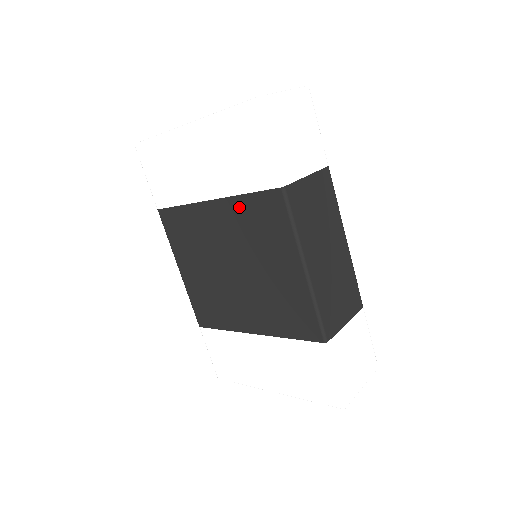
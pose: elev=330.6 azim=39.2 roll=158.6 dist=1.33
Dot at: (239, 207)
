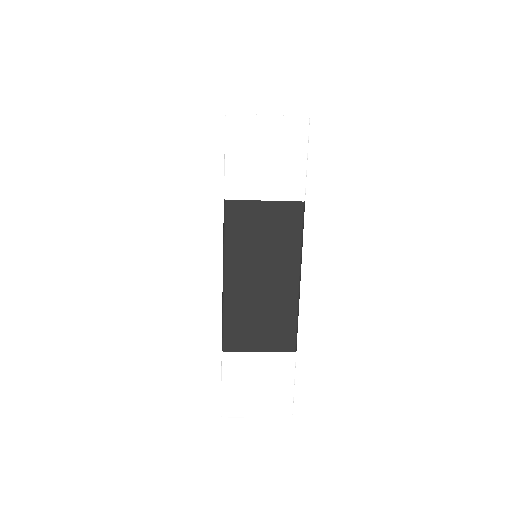
Dot at: occluded
